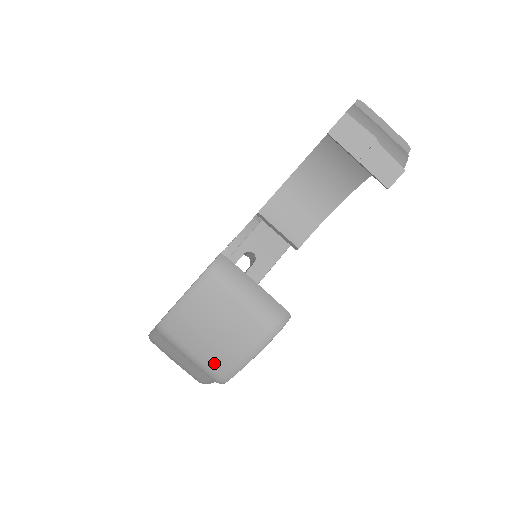
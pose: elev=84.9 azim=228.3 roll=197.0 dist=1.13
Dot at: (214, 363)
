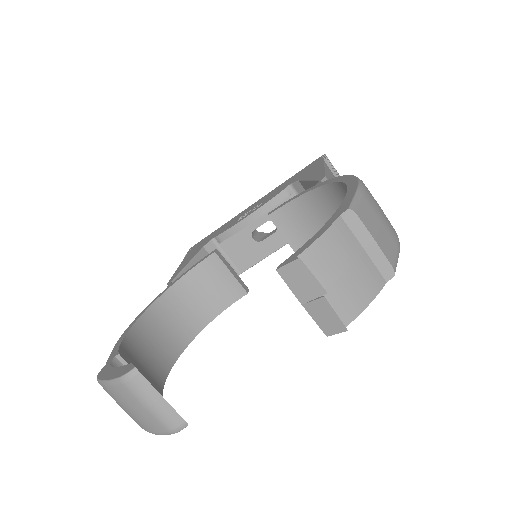
Dot at: (134, 420)
